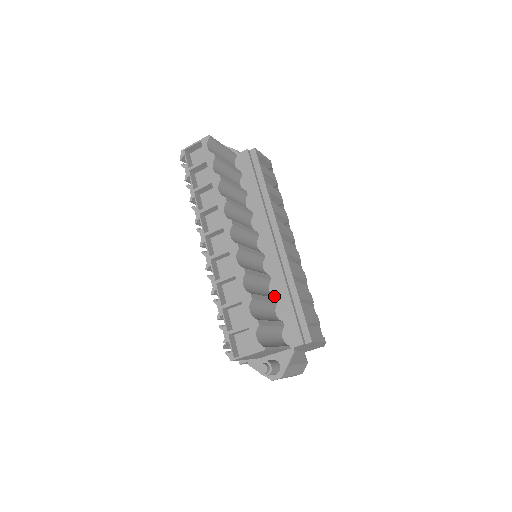
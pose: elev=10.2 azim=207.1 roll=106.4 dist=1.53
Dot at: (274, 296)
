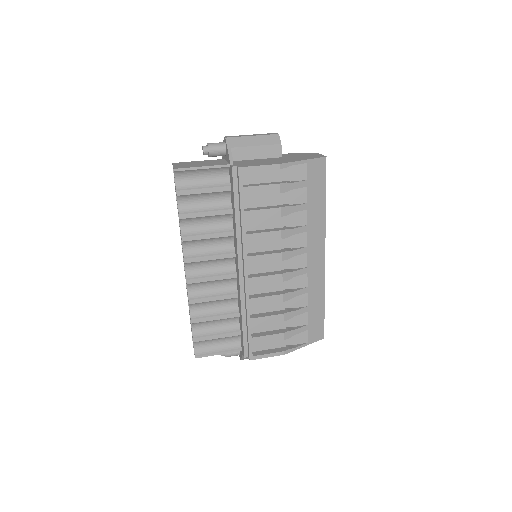
Dot at: (239, 310)
